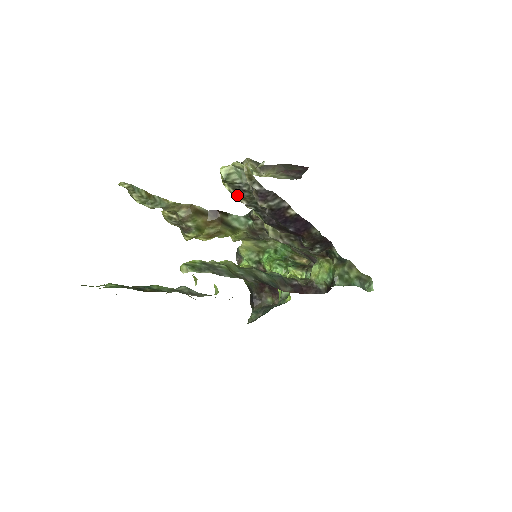
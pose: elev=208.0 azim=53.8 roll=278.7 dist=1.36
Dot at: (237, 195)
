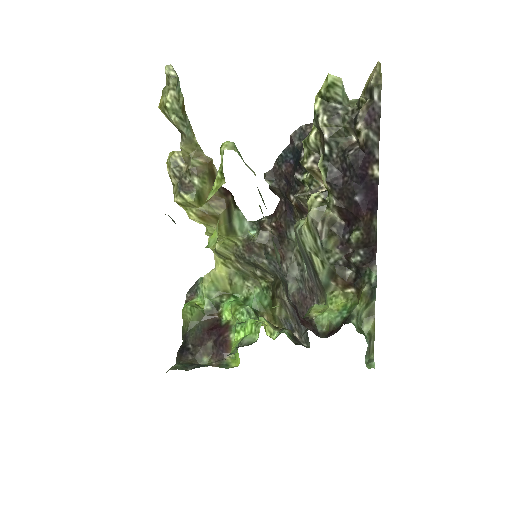
Dot at: (325, 118)
